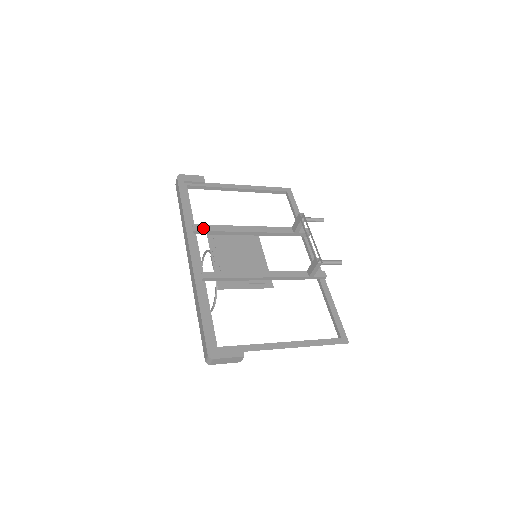
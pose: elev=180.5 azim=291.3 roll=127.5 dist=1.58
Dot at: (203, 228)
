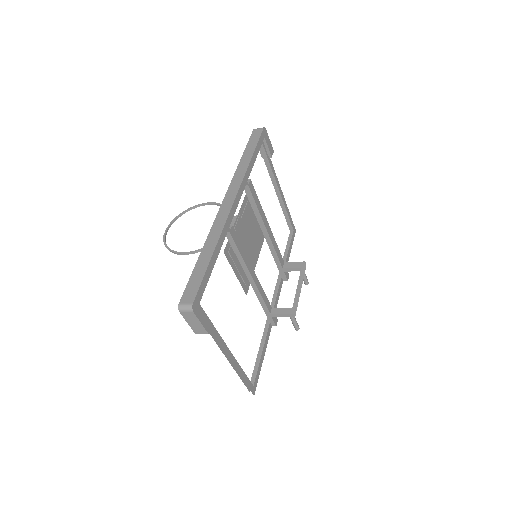
Dot at: (253, 191)
